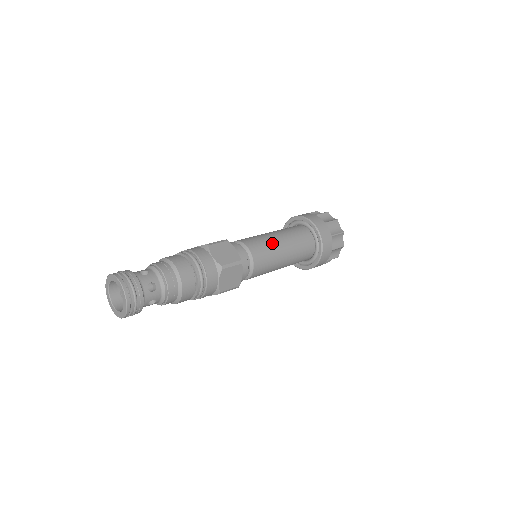
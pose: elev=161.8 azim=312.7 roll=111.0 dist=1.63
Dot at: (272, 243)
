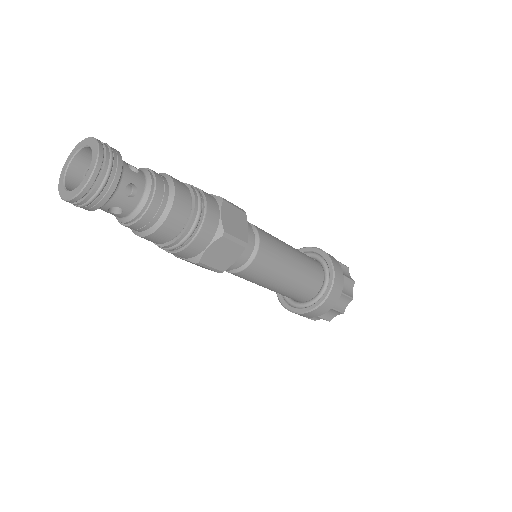
Dot at: occluded
